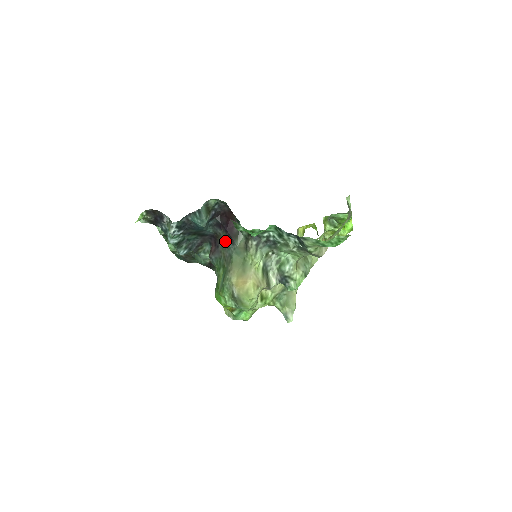
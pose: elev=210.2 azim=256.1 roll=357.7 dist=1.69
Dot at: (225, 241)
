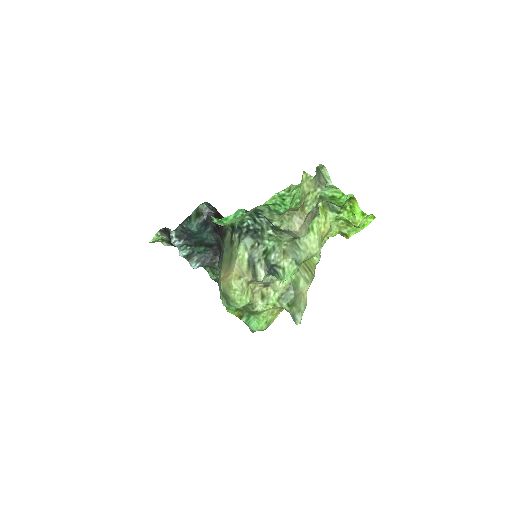
Dot at: occluded
